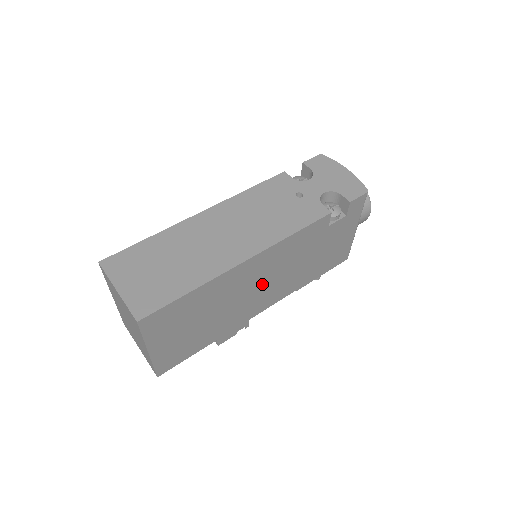
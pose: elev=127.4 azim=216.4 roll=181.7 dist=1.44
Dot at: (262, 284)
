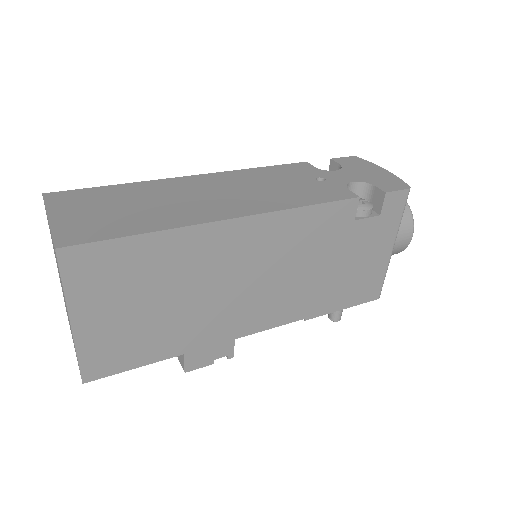
Dot at: (255, 279)
